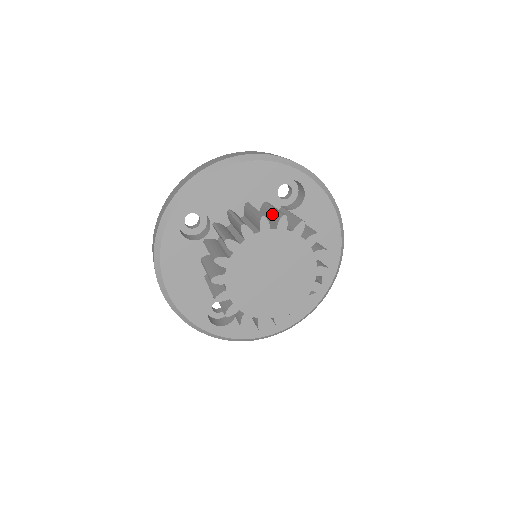
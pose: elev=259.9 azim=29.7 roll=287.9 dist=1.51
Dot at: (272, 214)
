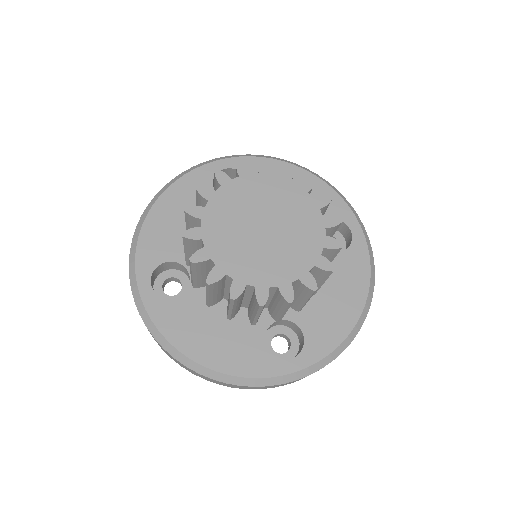
Dot at: occluded
